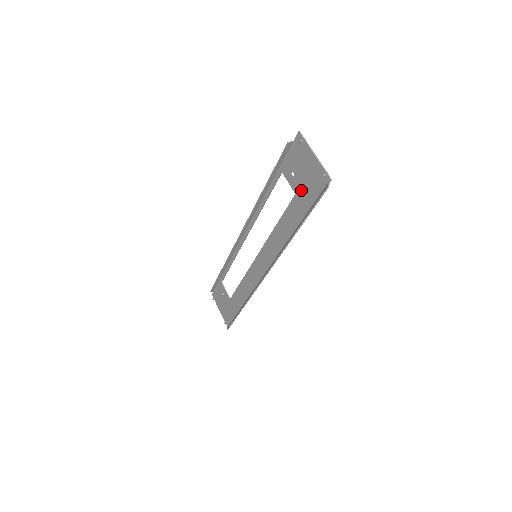
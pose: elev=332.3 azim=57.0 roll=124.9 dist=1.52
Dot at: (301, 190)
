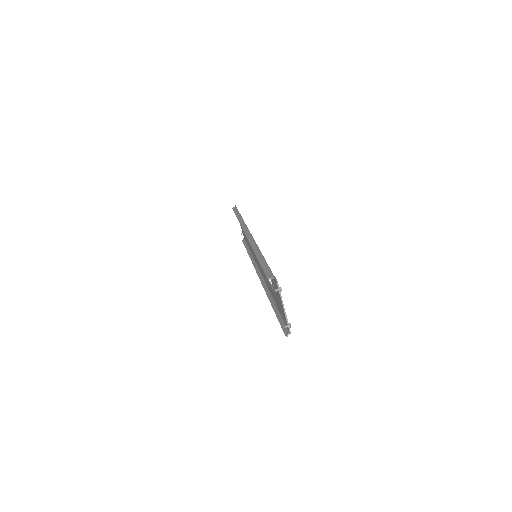
Dot at: (277, 299)
